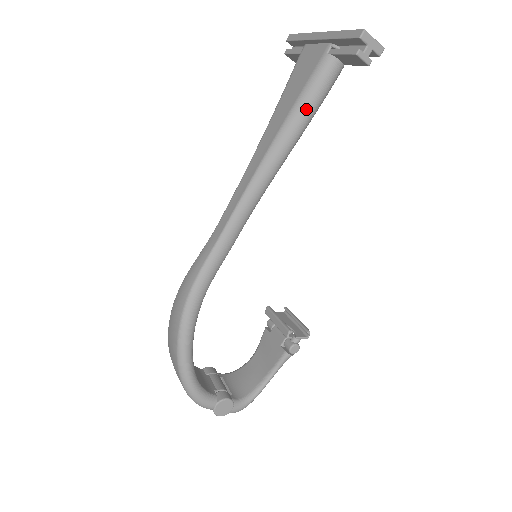
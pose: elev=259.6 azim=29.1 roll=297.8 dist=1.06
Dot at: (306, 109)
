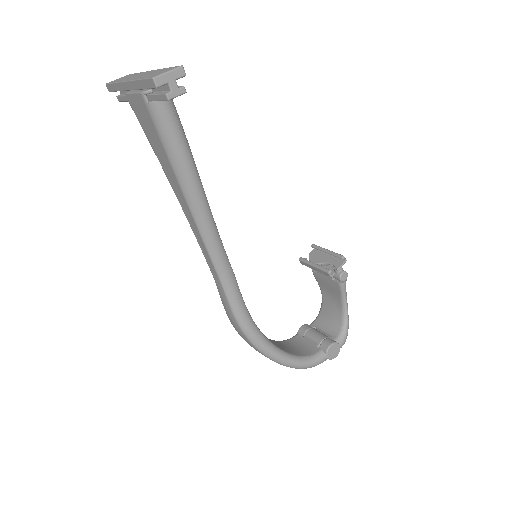
Dot at: (179, 154)
